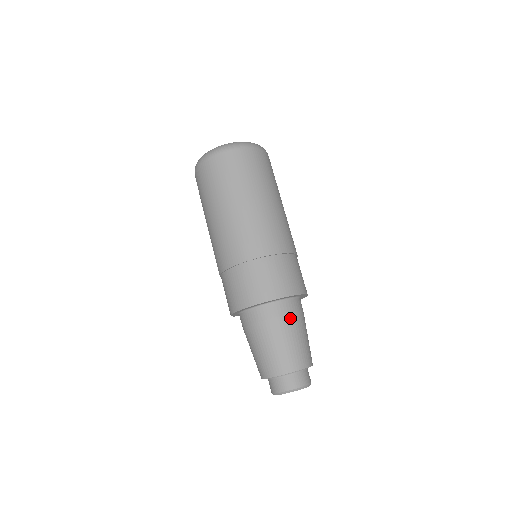
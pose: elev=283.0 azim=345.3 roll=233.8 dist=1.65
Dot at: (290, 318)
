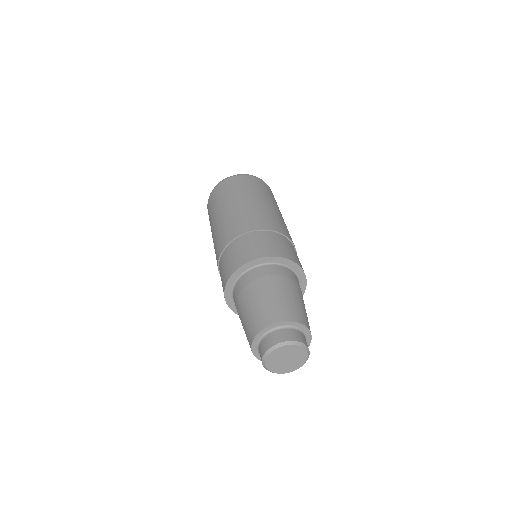
Dot at: (300, 288)
